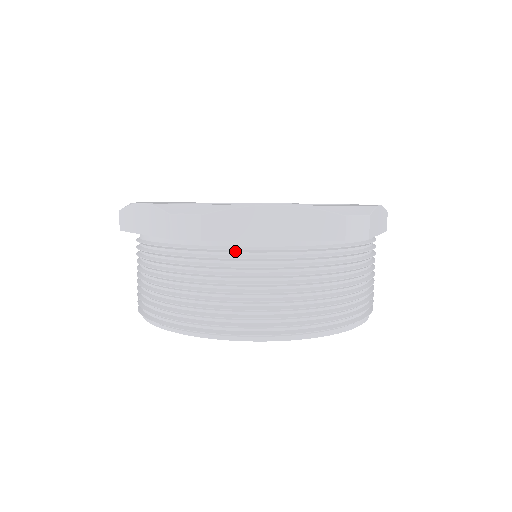
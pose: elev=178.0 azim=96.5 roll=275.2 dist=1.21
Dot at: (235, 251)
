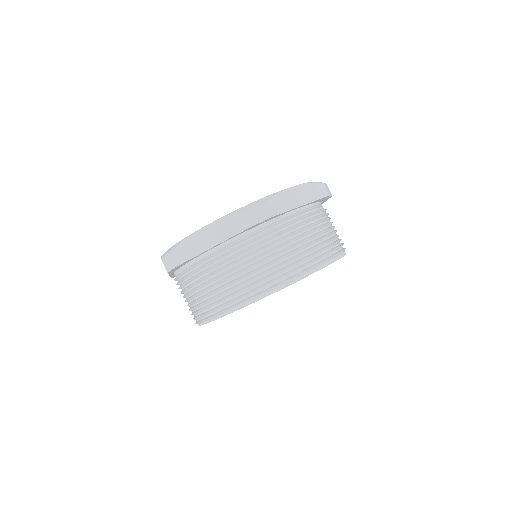
Dot at: (200, 263)
